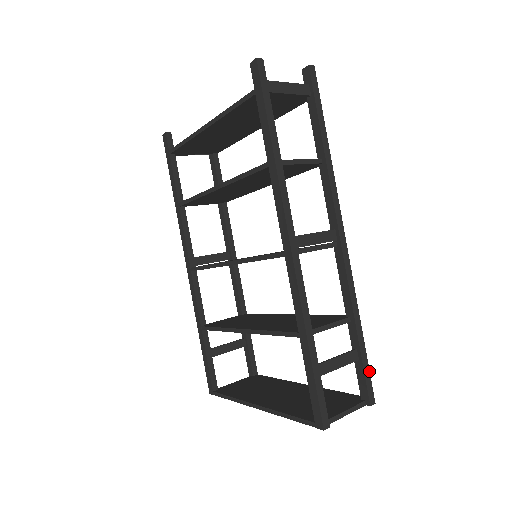
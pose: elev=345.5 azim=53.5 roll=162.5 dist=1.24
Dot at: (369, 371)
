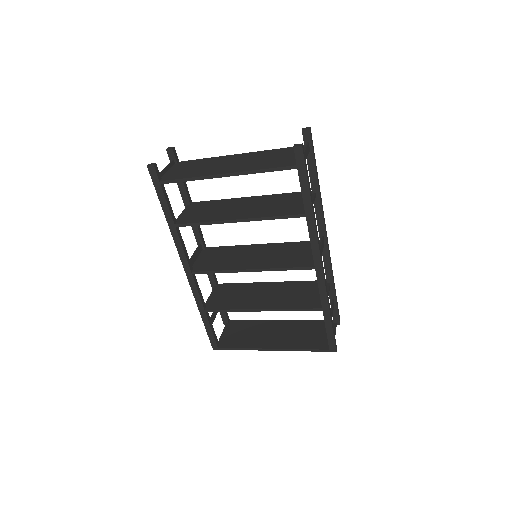
Dot at: occluded
